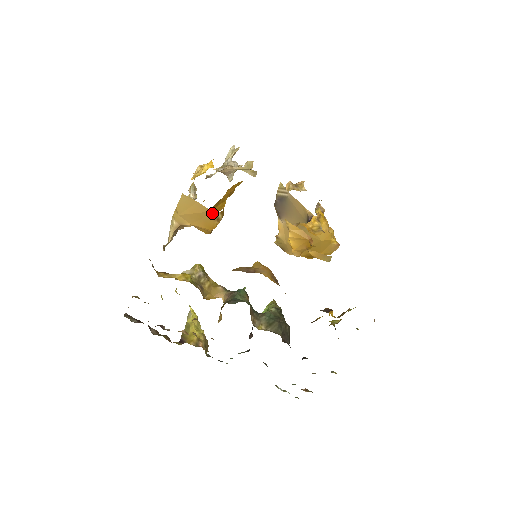
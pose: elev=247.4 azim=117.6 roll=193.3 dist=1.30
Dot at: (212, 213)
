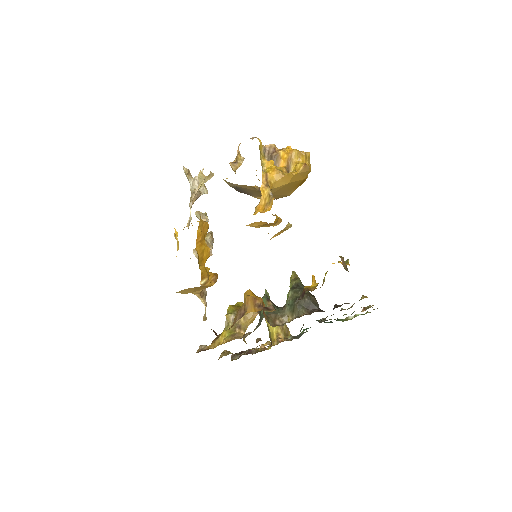
Dot at: (198, 287)
